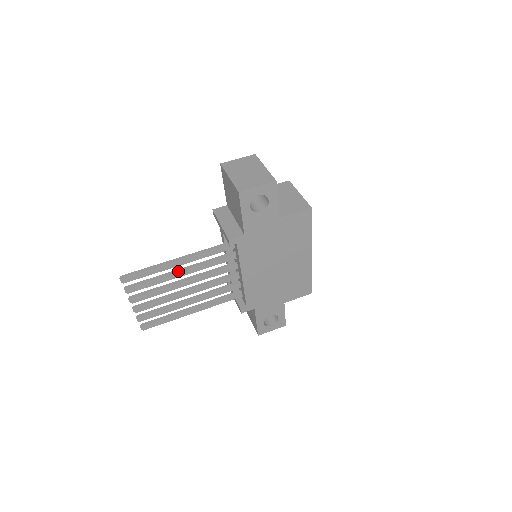
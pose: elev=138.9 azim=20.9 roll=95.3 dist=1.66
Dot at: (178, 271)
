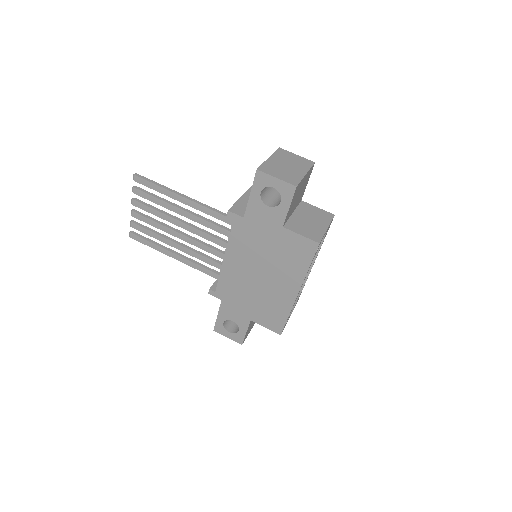
Dot at: (179, 207)
